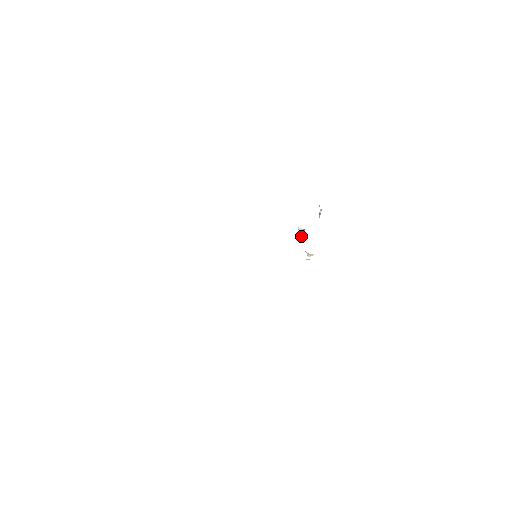
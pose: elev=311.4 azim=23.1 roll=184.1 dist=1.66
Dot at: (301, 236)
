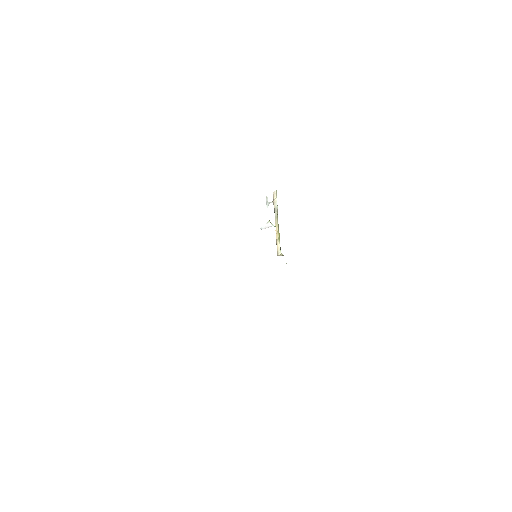
Dot at: (265, 228)
